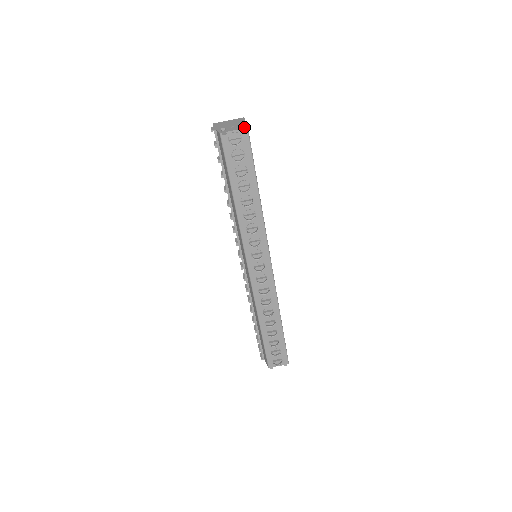
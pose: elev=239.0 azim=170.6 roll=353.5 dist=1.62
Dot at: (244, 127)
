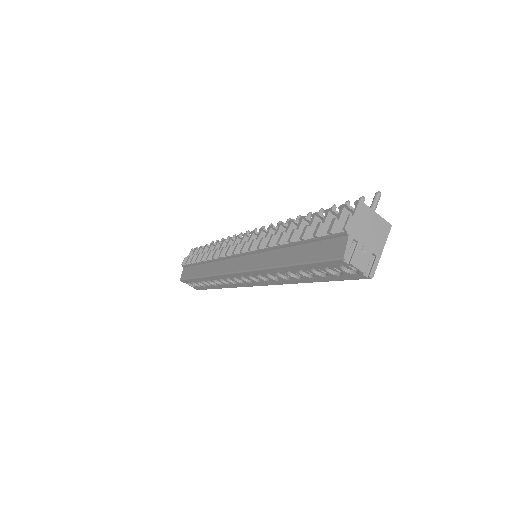
Dot at: (371, 271)
